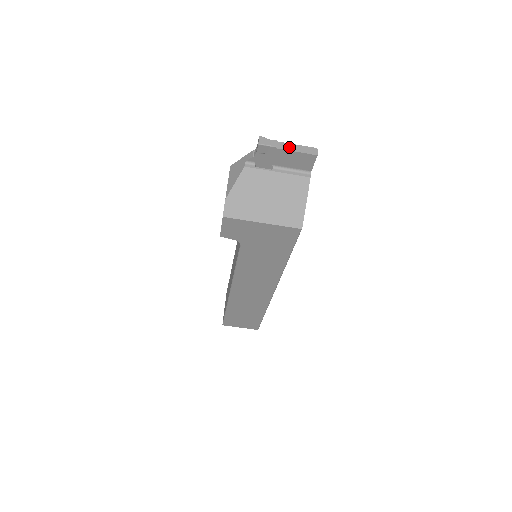
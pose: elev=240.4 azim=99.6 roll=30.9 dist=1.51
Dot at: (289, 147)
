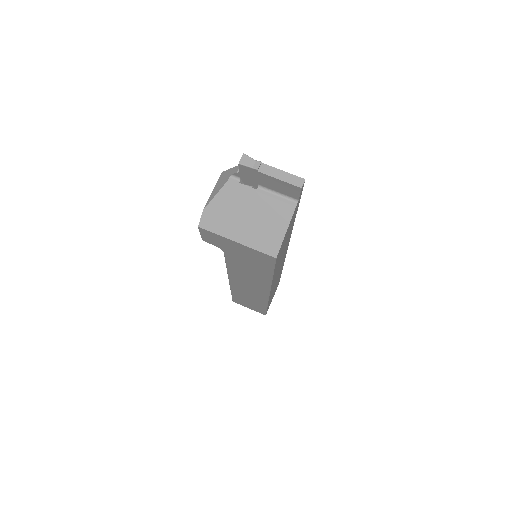
Dot at: (273, 172)
